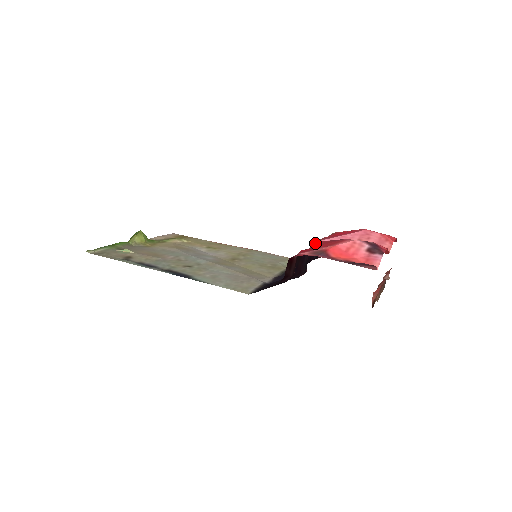
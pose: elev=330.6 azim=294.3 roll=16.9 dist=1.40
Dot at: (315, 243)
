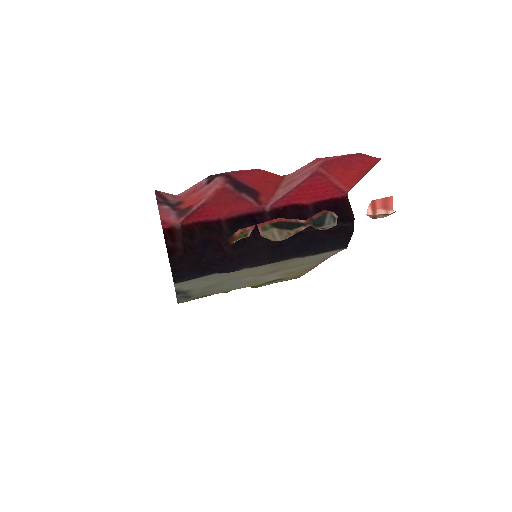
Dot at: (244, 210)
